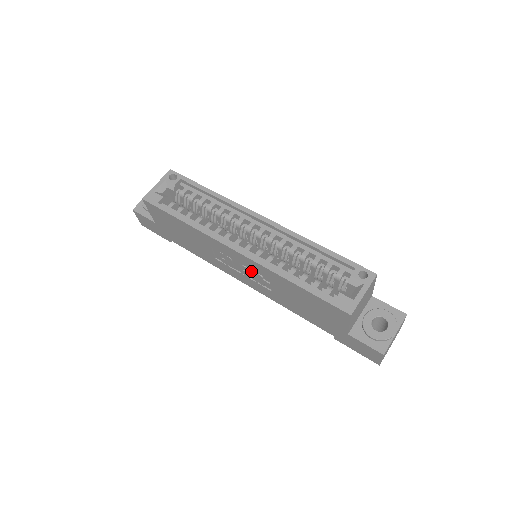
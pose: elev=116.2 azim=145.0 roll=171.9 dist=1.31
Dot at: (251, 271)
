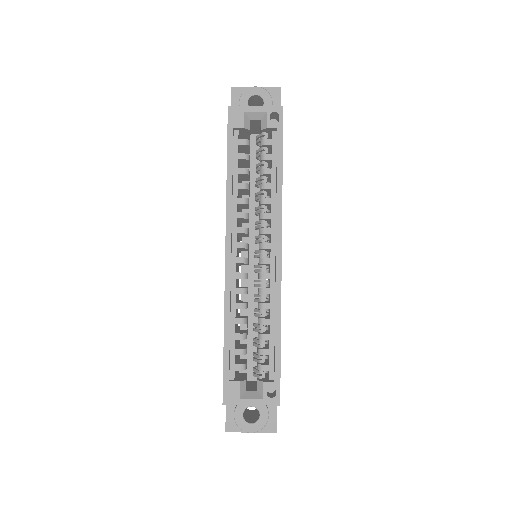
Dot at: occluded
